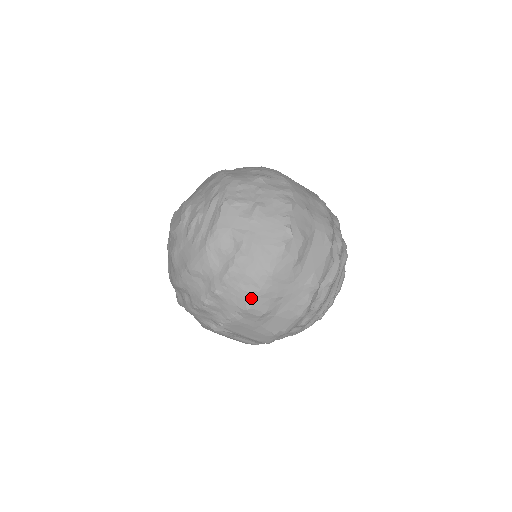
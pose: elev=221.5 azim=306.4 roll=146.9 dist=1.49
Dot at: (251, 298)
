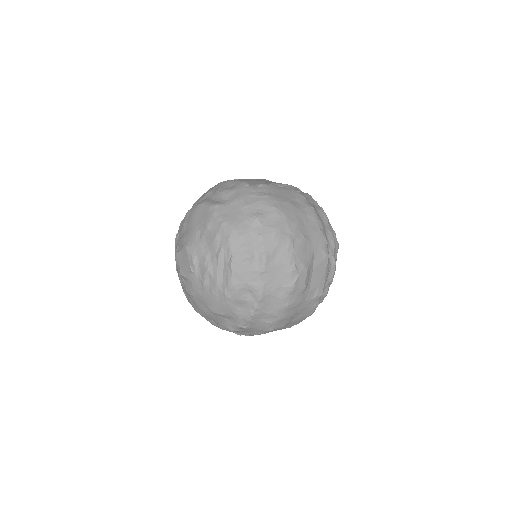
Dot at: (272, 325)
